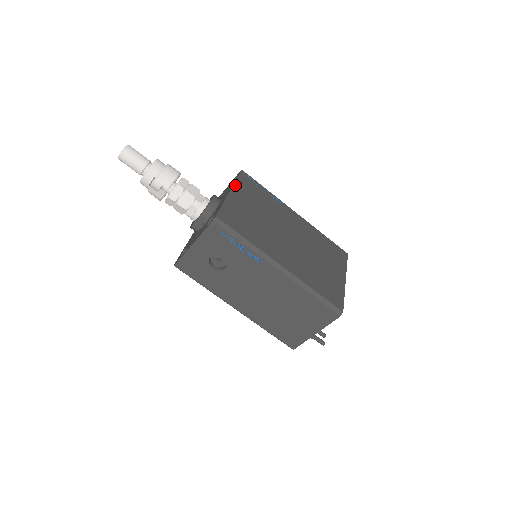
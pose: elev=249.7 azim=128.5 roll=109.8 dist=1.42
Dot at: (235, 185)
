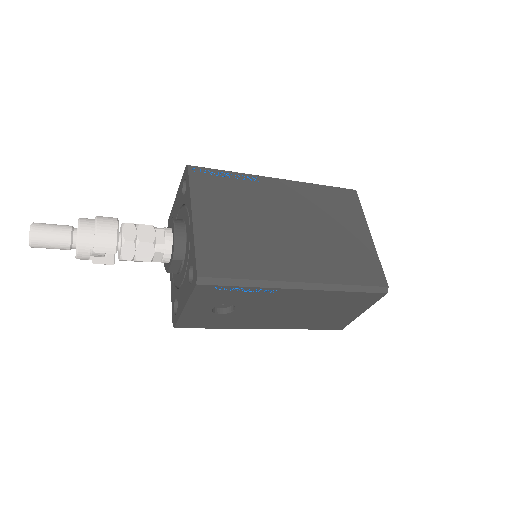
Dot at: (193, 200)
